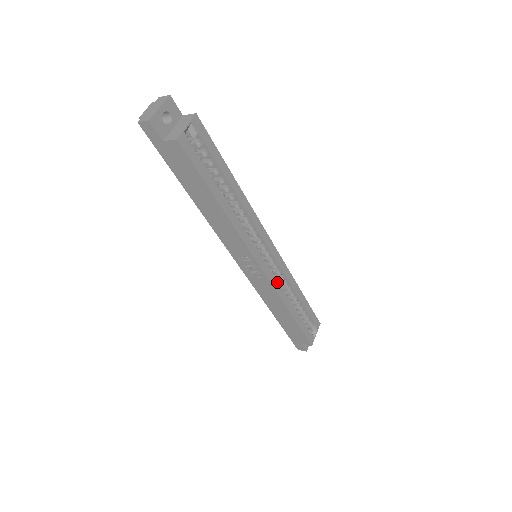
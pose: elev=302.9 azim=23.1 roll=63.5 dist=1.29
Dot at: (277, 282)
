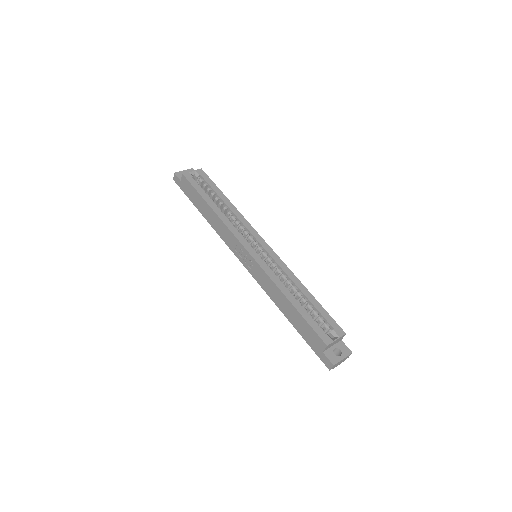
Dot at: (269, 268)
